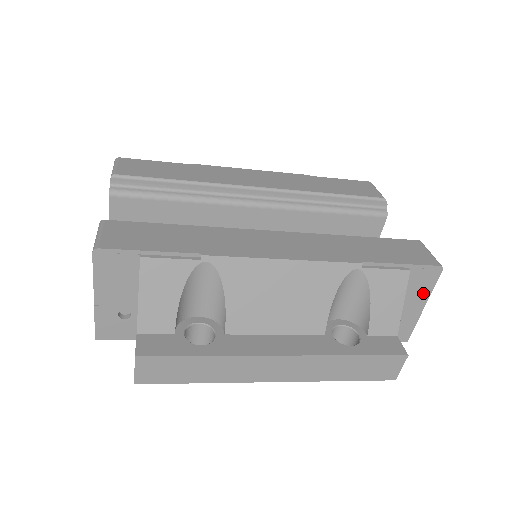
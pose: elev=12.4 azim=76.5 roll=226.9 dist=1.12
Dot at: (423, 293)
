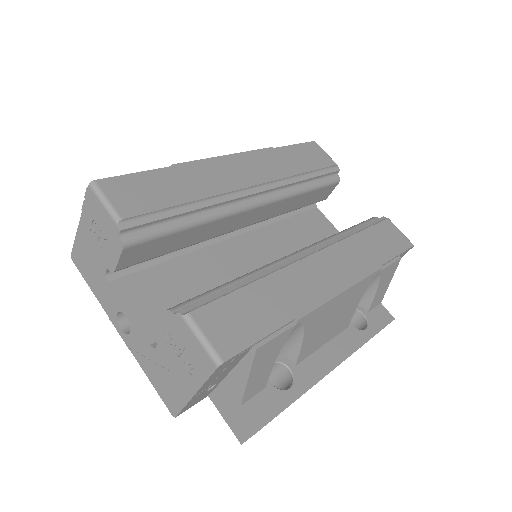
Dot at: occluded
